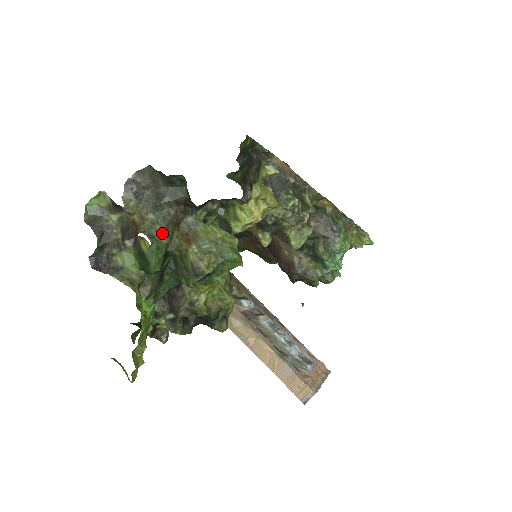
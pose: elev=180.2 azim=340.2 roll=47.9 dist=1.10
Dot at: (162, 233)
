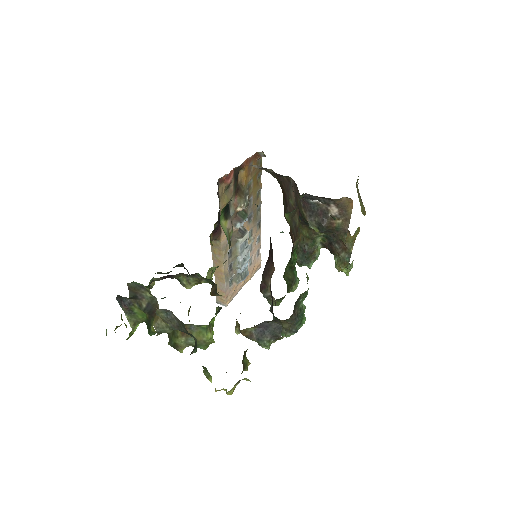
Dot at: occluded
